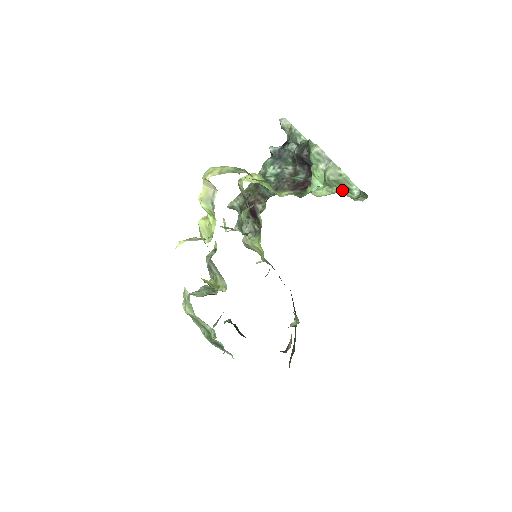
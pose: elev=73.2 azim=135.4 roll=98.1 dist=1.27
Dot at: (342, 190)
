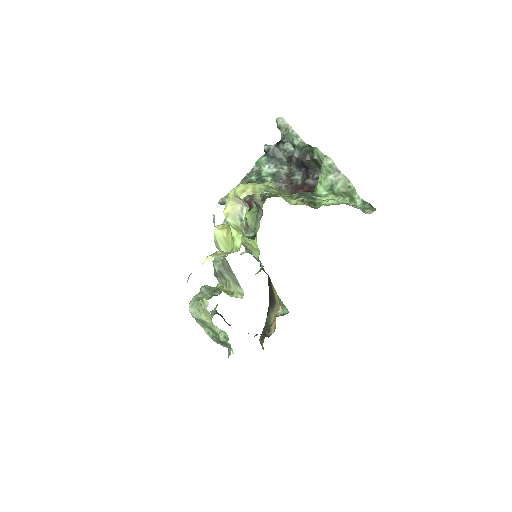
Dot at: (348, 200)
